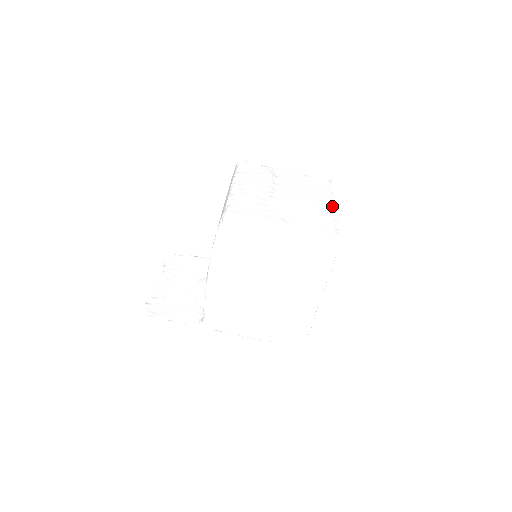
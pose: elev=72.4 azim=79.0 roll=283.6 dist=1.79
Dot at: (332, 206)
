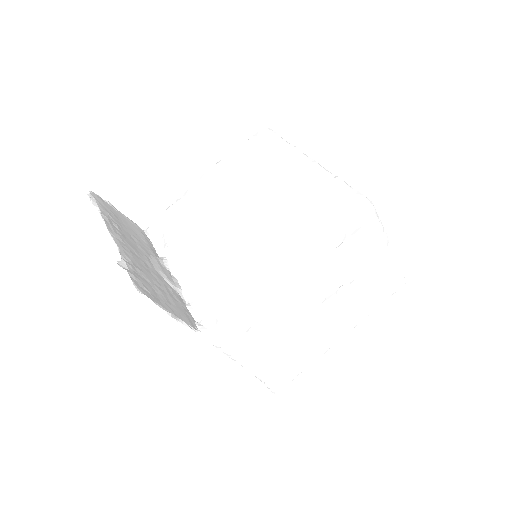
Dot at: occluded
